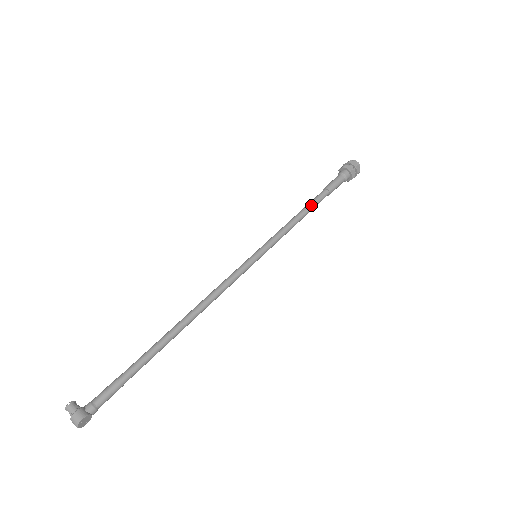
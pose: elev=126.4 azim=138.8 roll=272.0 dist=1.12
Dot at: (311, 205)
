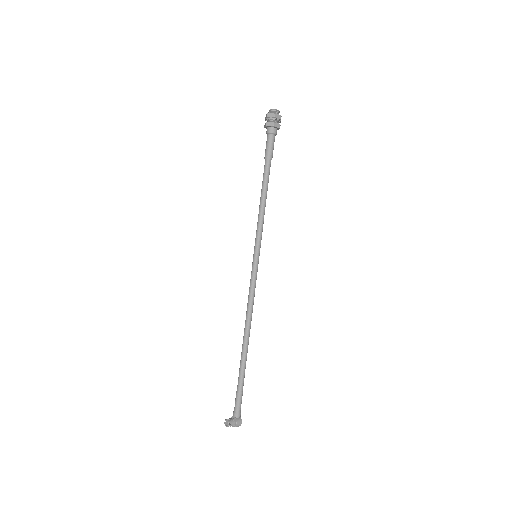
Dot at: occluded
